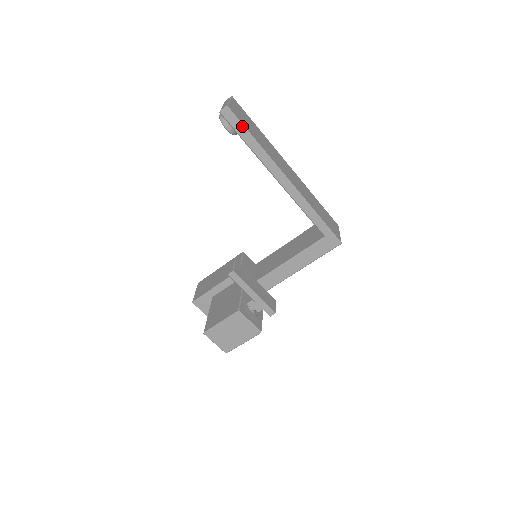
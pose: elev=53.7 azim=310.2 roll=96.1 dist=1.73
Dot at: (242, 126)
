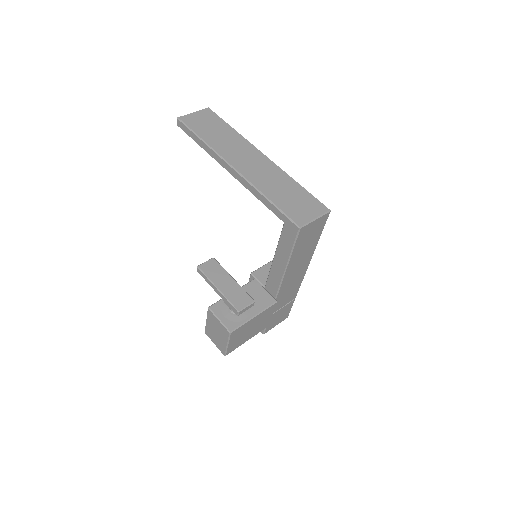
Dot at: (190, 130)
